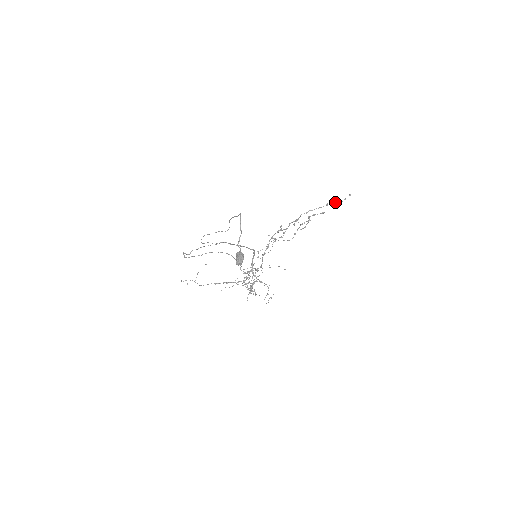
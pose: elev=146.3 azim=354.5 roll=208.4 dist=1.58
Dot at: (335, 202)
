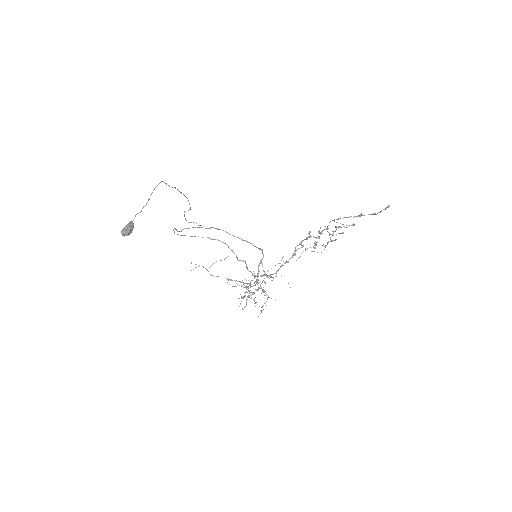
Dot at: occluded
